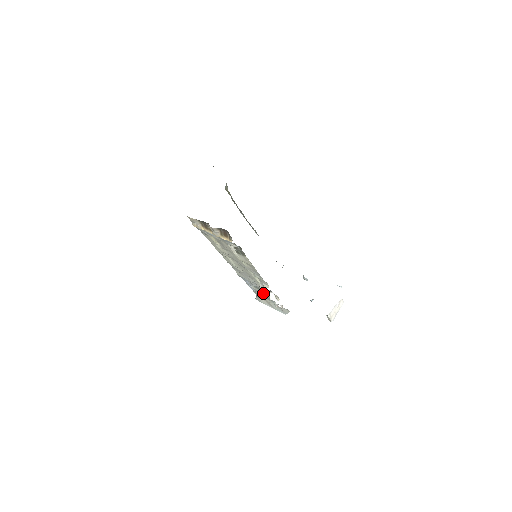
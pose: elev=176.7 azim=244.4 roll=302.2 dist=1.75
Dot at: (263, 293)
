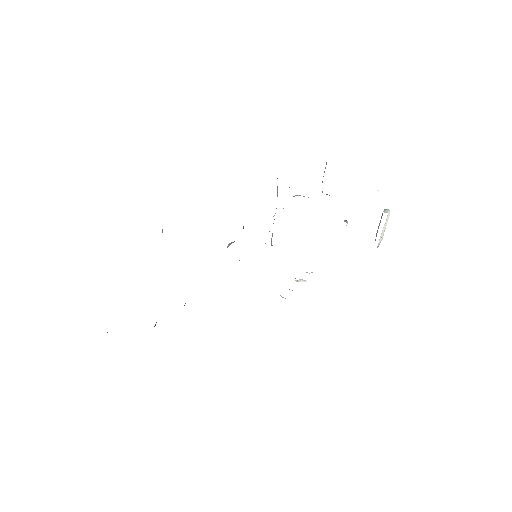
Dot at: occluded
